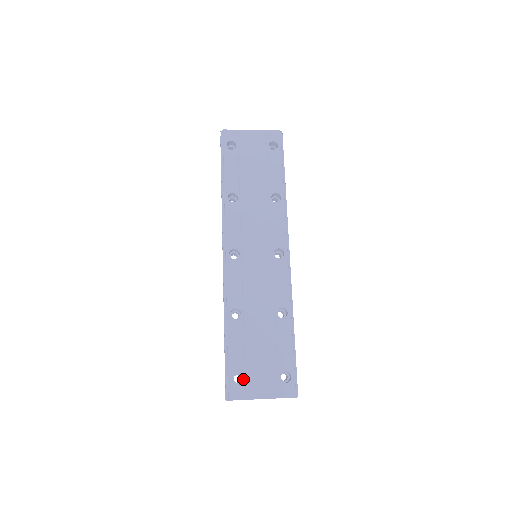
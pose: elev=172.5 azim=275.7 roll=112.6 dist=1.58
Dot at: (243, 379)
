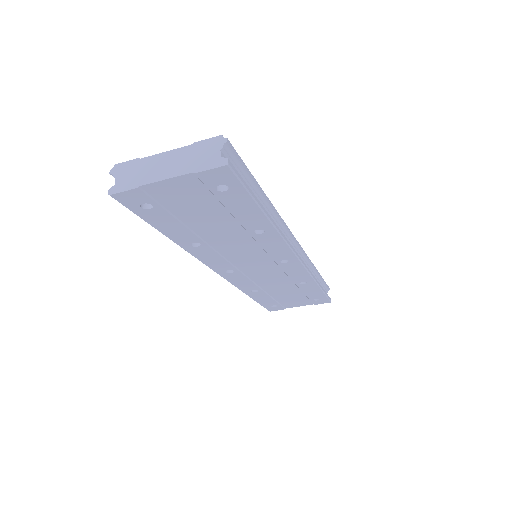
Dot at: occluded
